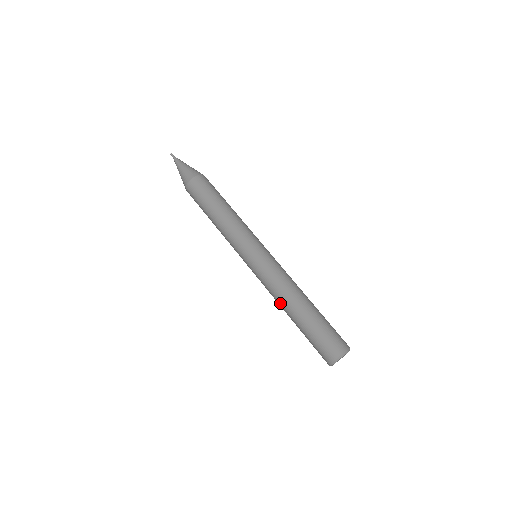
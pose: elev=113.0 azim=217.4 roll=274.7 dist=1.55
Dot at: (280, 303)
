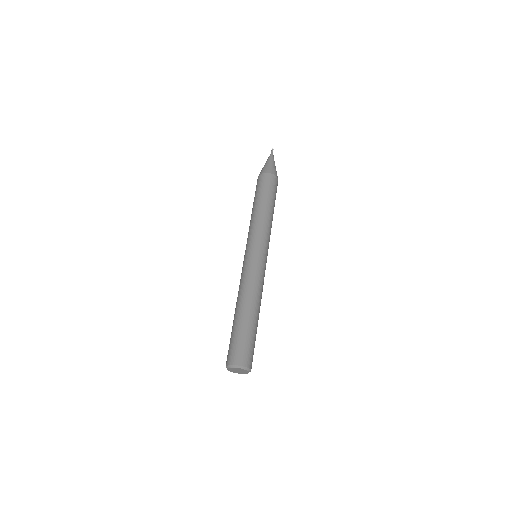
Dot at: (242, 296)
